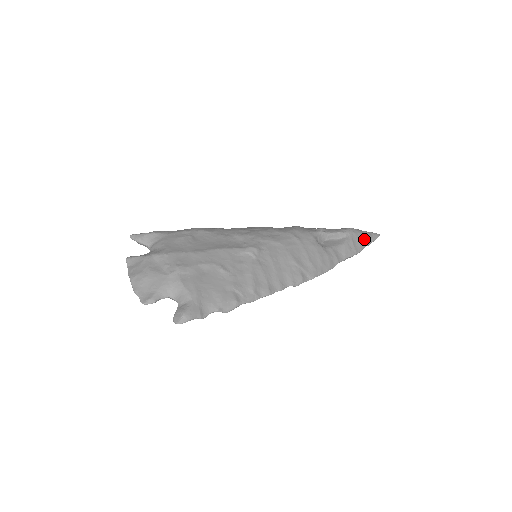
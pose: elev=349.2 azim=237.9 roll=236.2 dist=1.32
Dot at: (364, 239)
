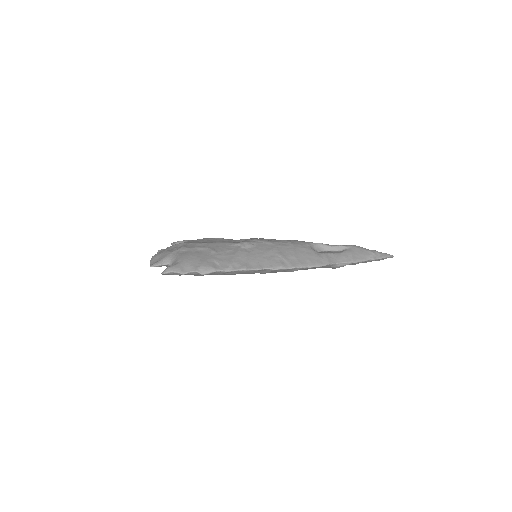
Dot at: (368, 254)
